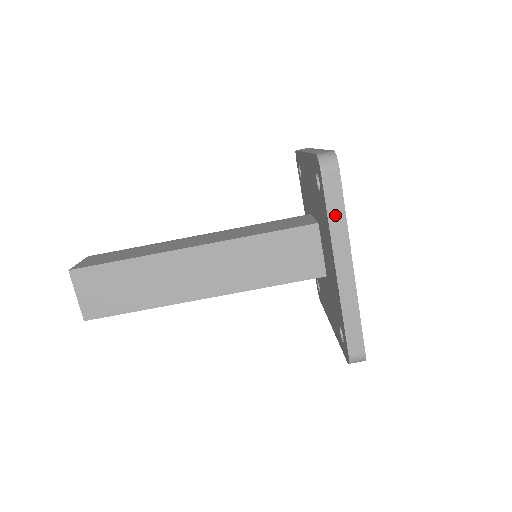
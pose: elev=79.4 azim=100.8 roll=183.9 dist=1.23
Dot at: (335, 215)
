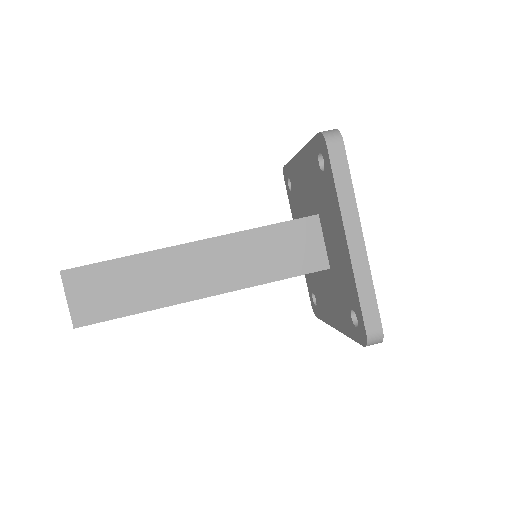
Dot at: (342, 186)
